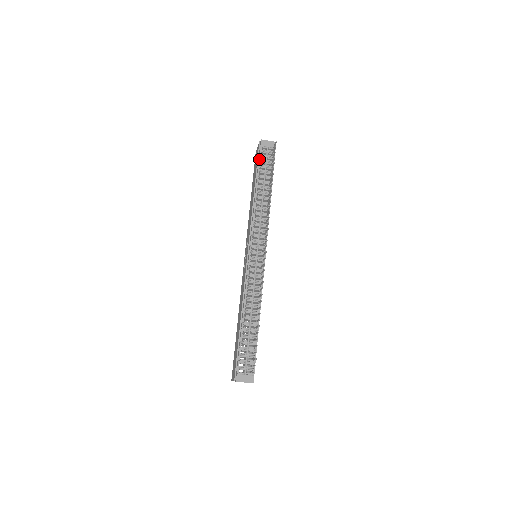
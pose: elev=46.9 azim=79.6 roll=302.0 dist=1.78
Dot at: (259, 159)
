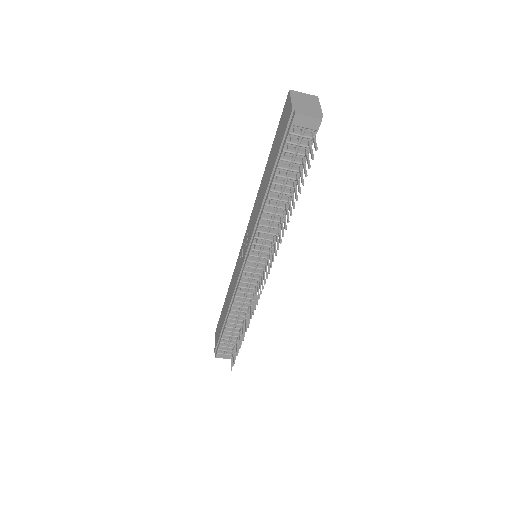
Dot at: (283, 148)
